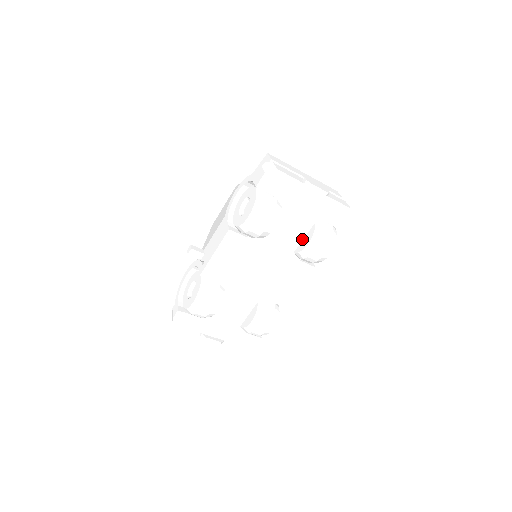
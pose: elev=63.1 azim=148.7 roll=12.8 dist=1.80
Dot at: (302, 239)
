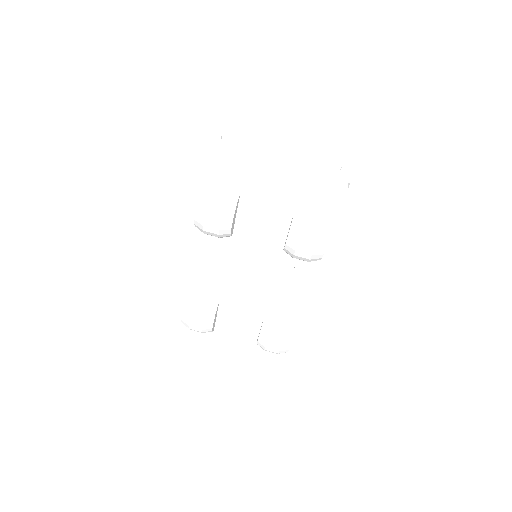
Dot at: (287, 231)
